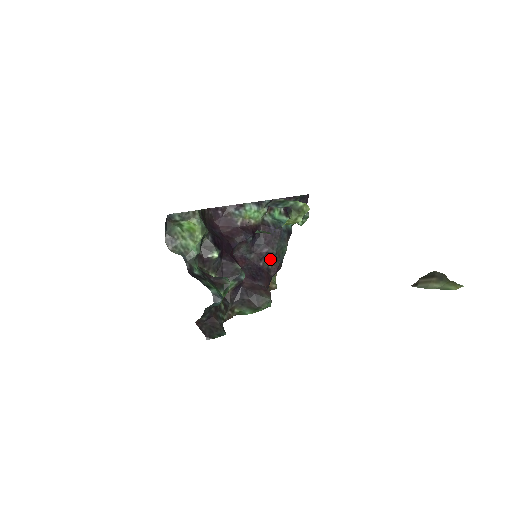
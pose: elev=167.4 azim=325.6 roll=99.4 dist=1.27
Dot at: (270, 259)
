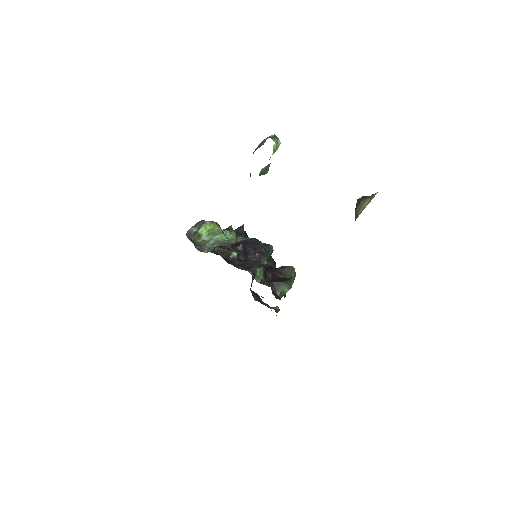
Dot at: occluded
